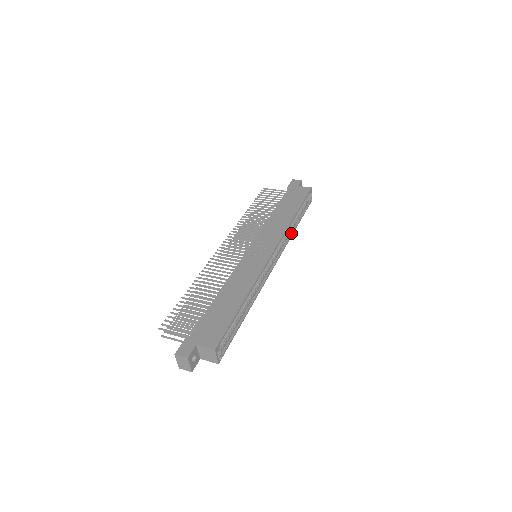
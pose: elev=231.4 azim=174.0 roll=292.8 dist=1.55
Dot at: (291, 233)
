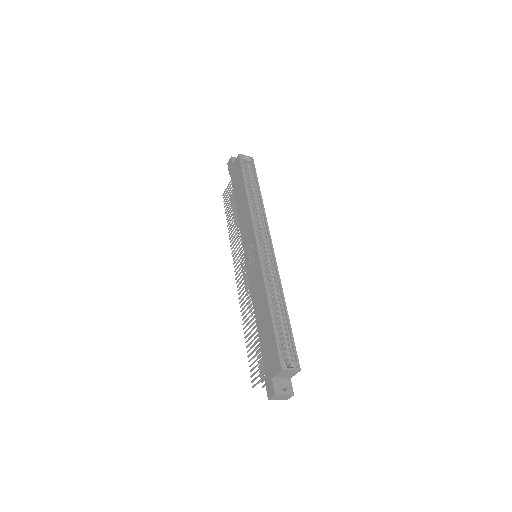
Dot at: (261, 205)
